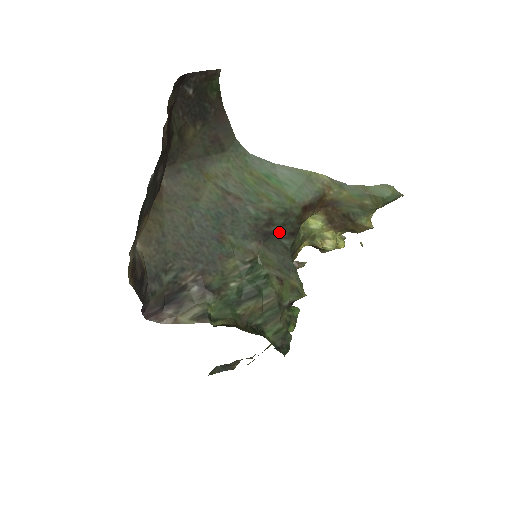
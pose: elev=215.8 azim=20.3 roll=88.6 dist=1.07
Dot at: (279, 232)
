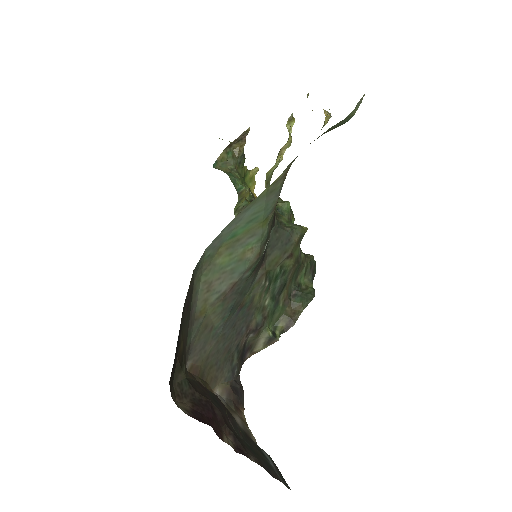
Dot at: occluded
